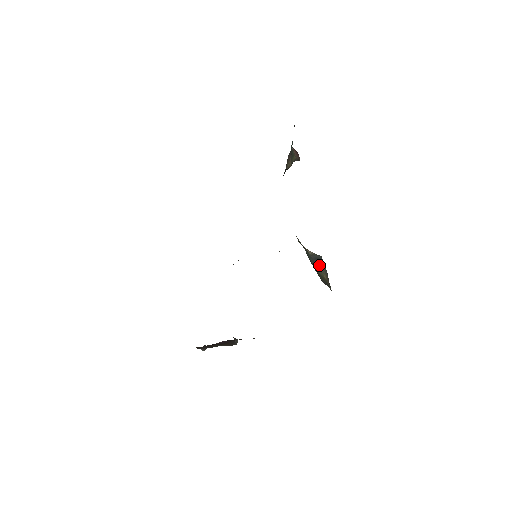
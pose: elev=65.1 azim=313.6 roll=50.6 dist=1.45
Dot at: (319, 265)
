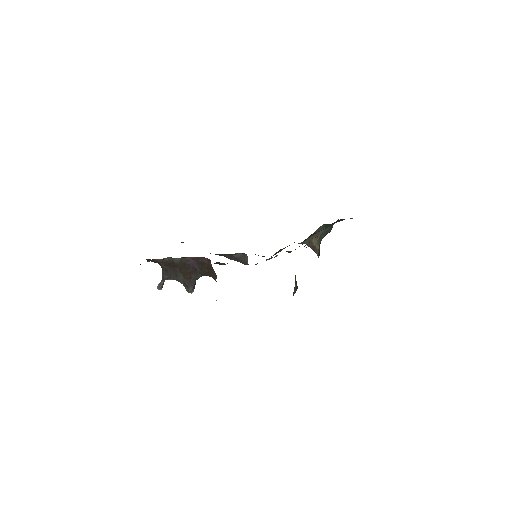
Dot at: occluded
